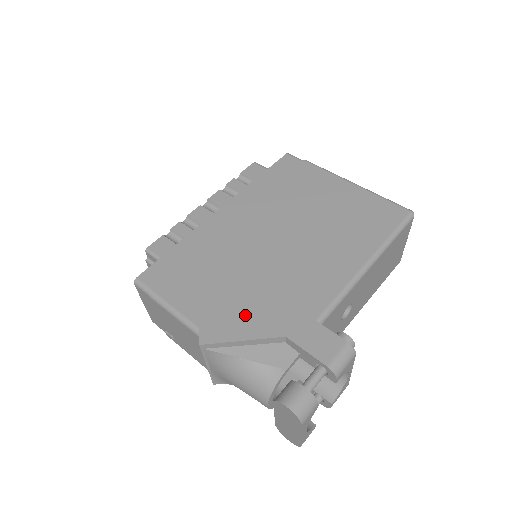
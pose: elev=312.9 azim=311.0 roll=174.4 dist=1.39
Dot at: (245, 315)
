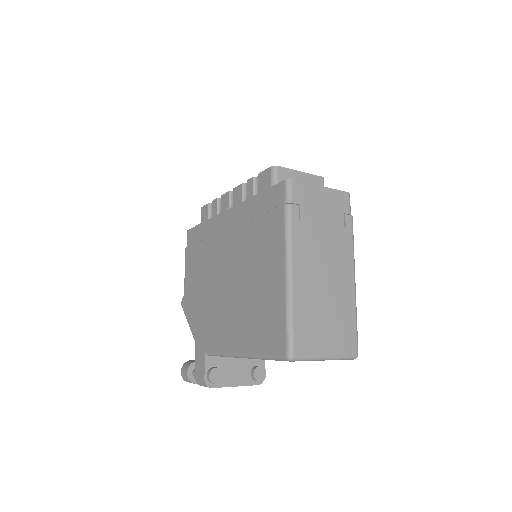
Dot at: (194, 309)
